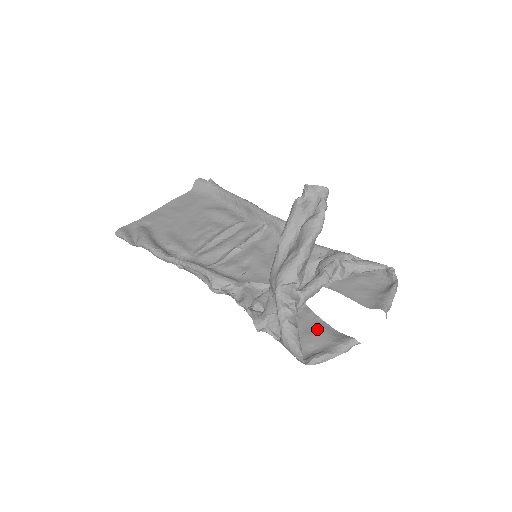
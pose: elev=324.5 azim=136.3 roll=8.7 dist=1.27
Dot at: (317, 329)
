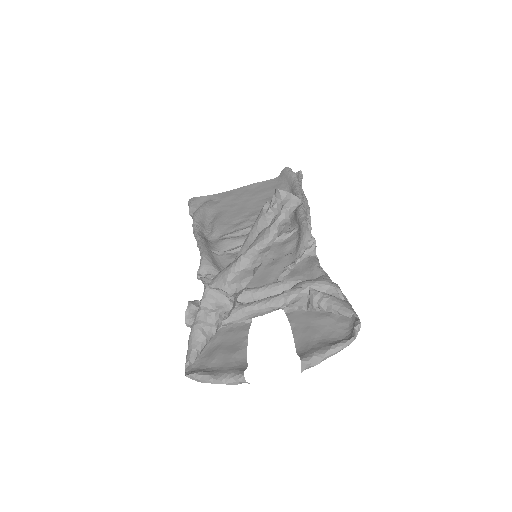
Dot at: (232, 349)
